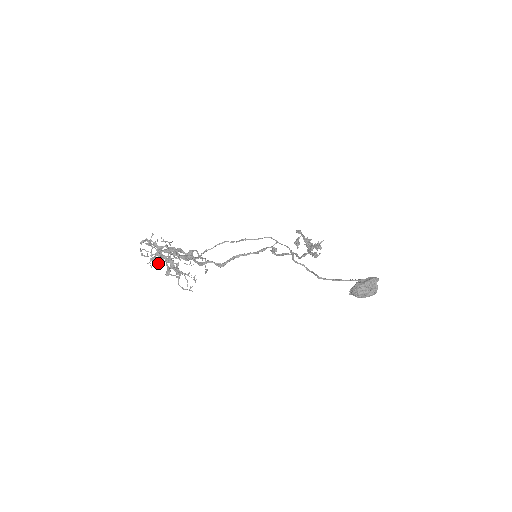
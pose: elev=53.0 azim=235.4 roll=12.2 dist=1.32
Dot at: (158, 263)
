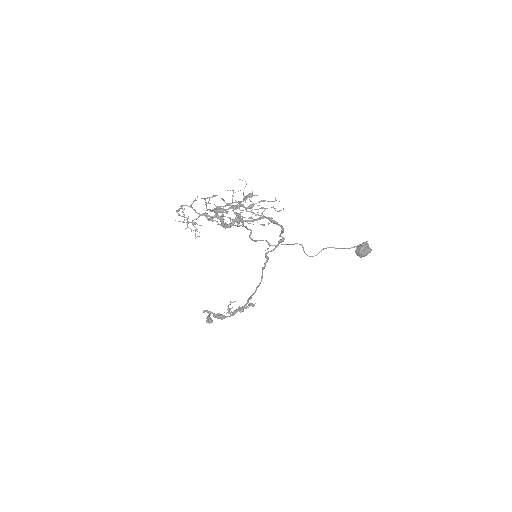
Dot at: (210, 219)
